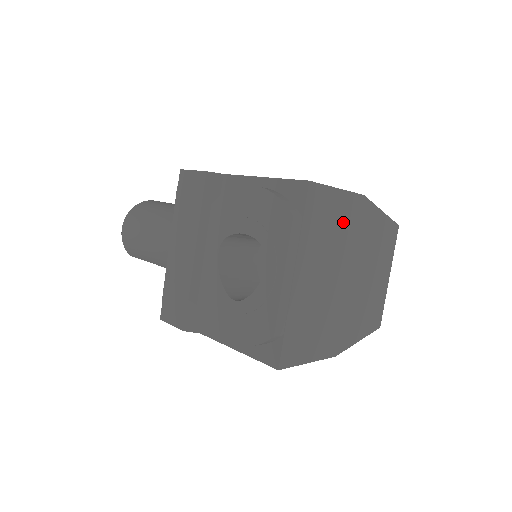
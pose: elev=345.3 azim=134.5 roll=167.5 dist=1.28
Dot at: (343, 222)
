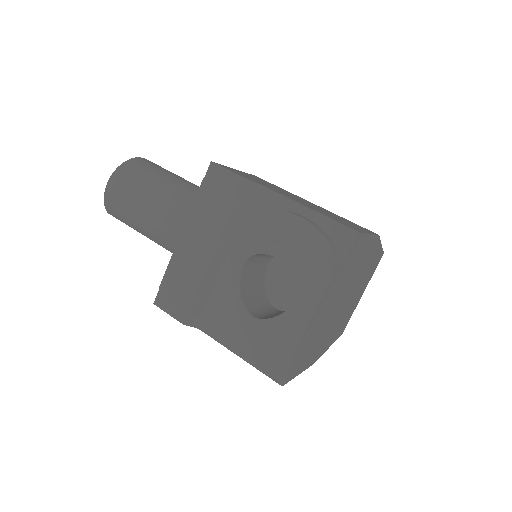
Dot at: (360, 260)
